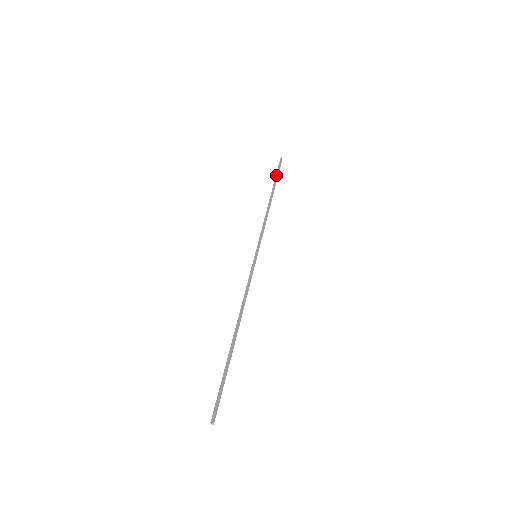
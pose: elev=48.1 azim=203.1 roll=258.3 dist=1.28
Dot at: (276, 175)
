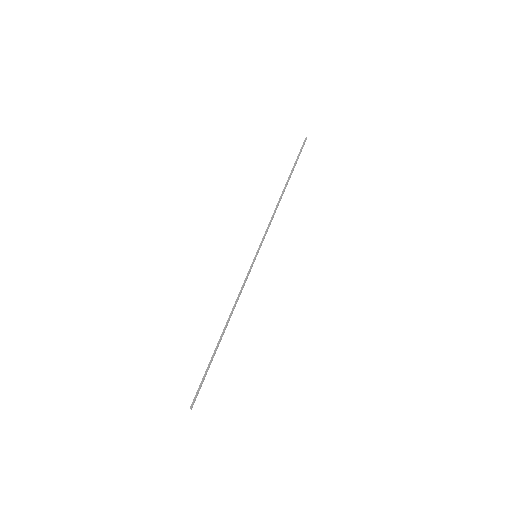
Dot at: (296, 161)
